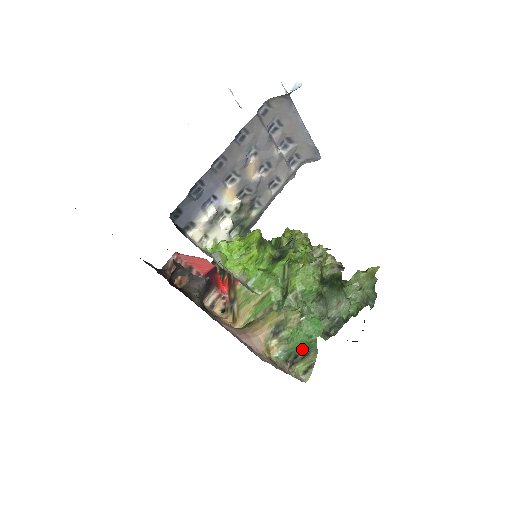
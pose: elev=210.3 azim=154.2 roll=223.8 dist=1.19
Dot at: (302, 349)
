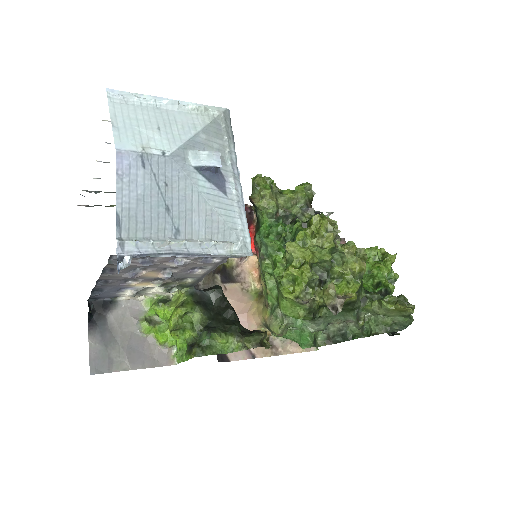
Dot at: occluded
